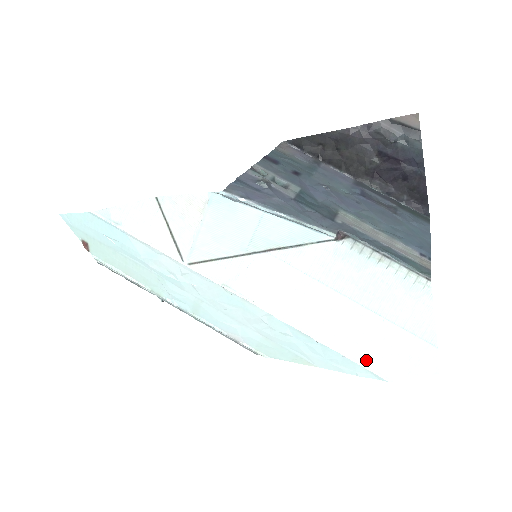
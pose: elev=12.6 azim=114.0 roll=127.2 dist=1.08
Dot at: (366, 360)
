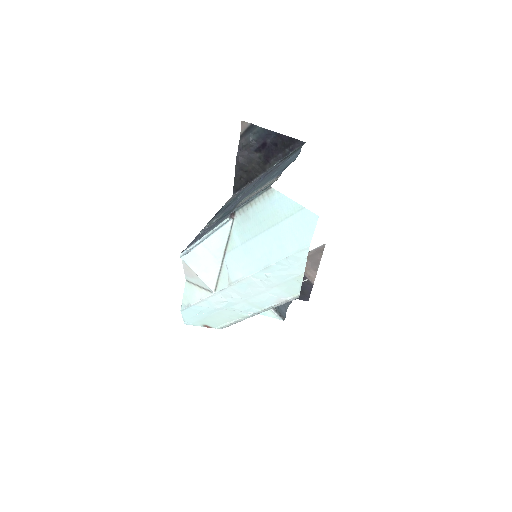
Dot at: (293, 249)
